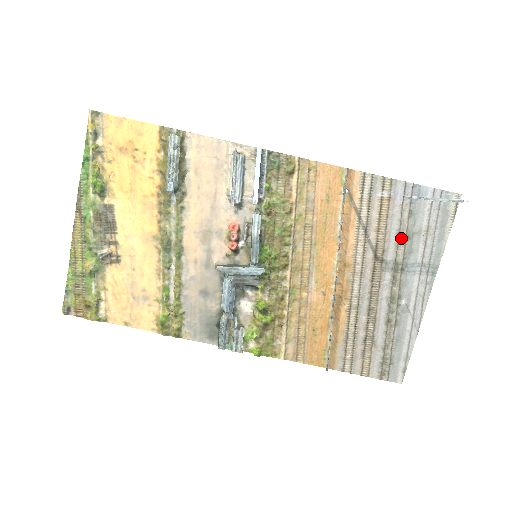
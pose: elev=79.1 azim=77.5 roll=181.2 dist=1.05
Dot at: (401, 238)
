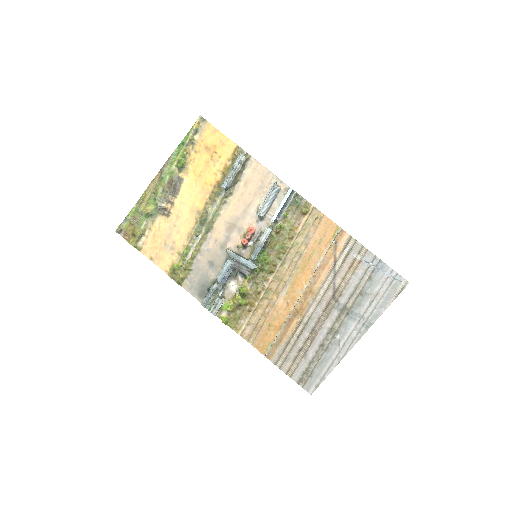
Dot at: (356, 292)
